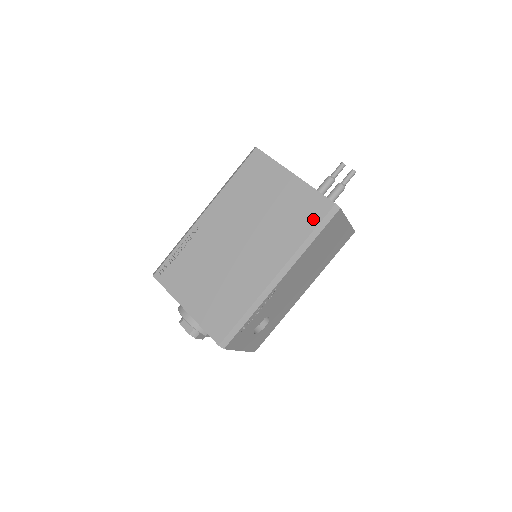
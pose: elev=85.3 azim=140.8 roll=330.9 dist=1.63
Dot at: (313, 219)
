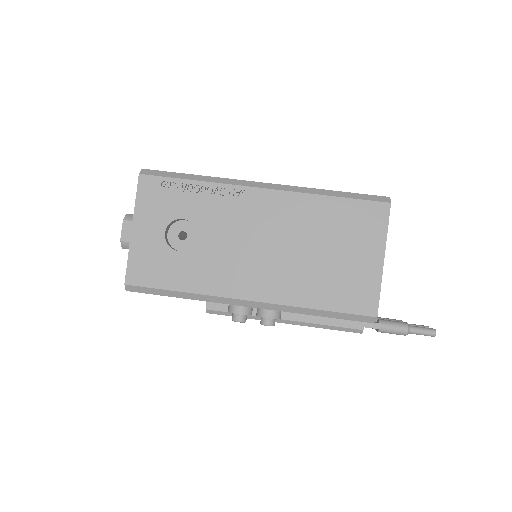
Dot at: occluded
